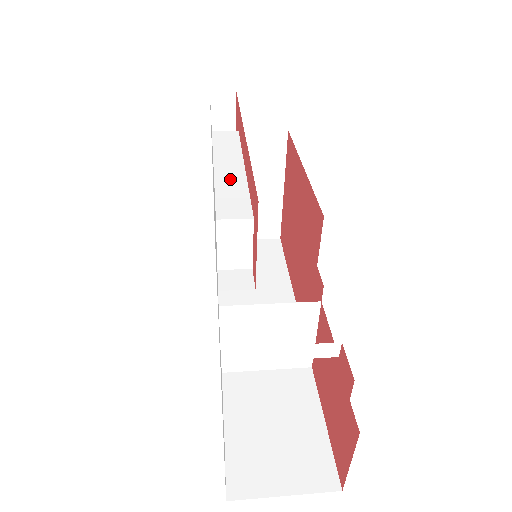
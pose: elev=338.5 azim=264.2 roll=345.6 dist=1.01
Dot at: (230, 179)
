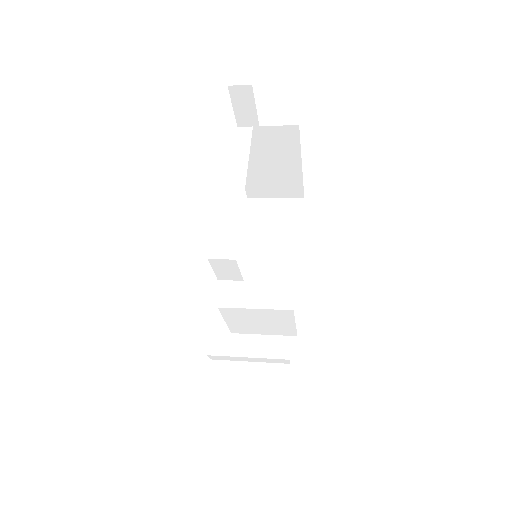
Dot at: (229, 205)
